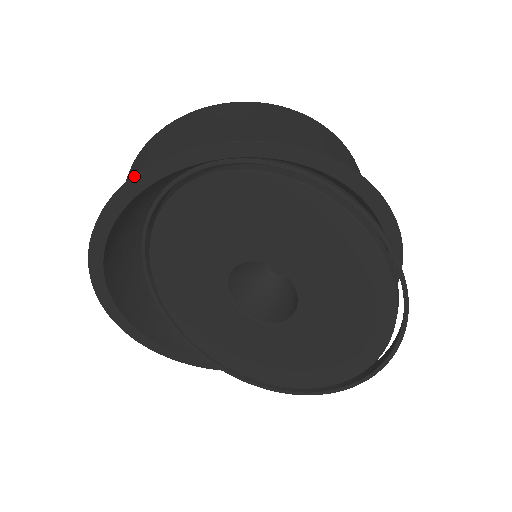
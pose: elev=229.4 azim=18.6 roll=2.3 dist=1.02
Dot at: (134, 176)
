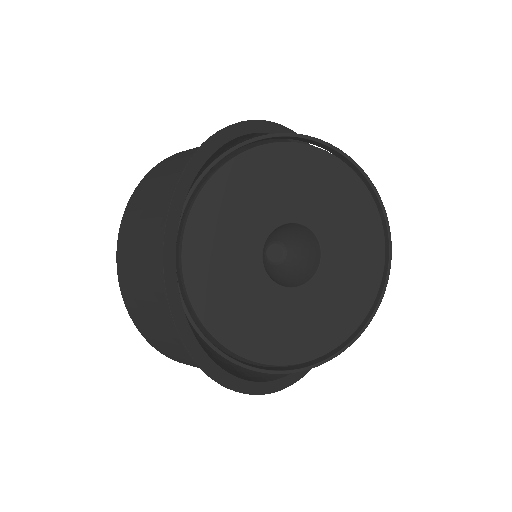
Dot at: (178, 182)
